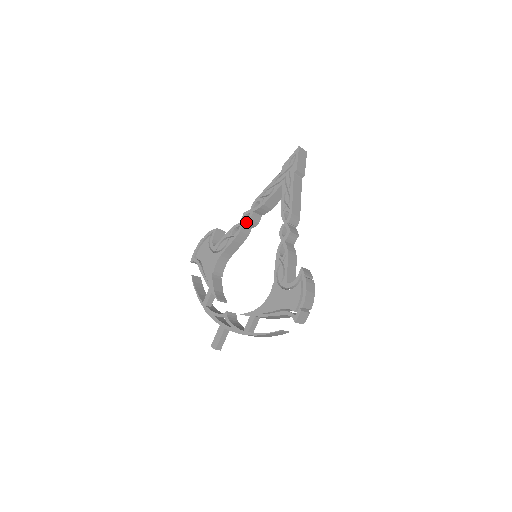
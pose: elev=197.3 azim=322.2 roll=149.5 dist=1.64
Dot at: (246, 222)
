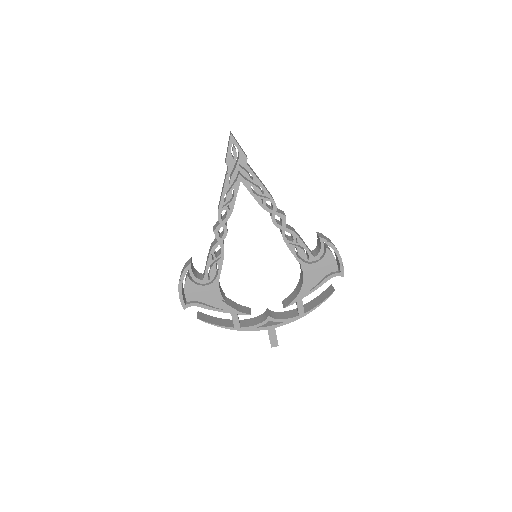
Dot at: (225, 237)
